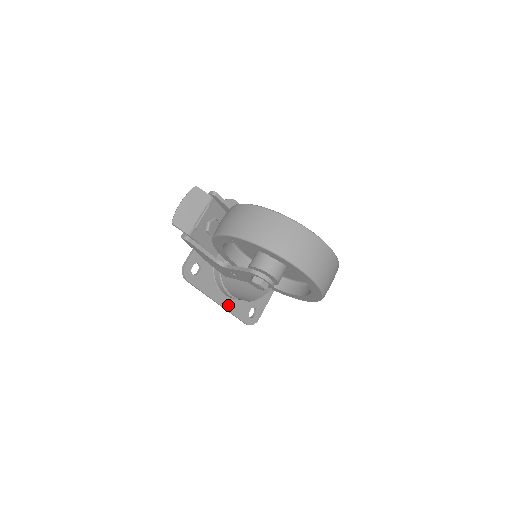
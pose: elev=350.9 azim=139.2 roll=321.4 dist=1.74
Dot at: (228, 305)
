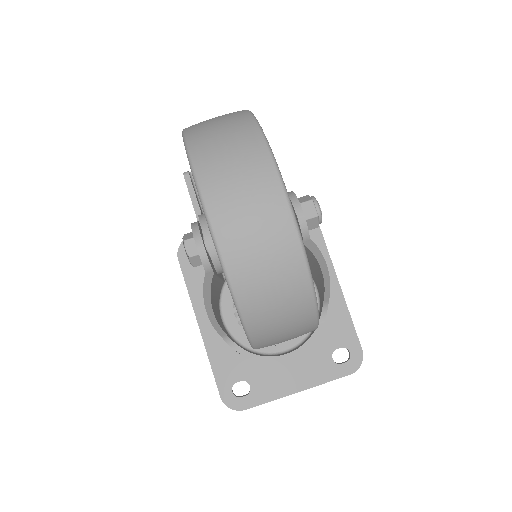
Dot at: (211, 341)
